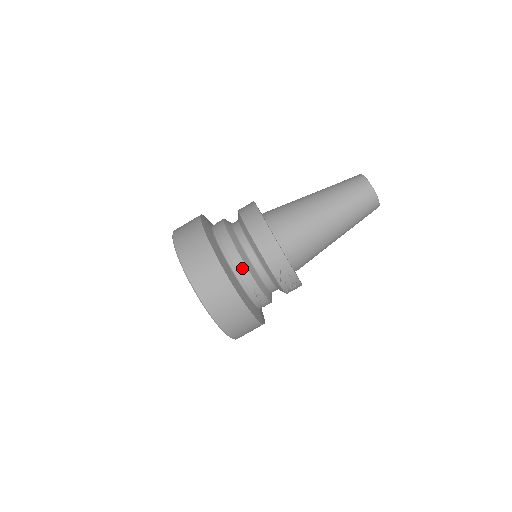
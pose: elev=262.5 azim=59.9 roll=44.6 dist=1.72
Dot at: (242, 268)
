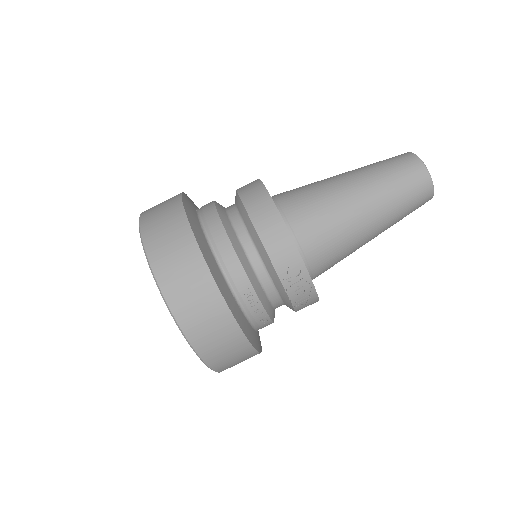
Dot at: (231, 259)
